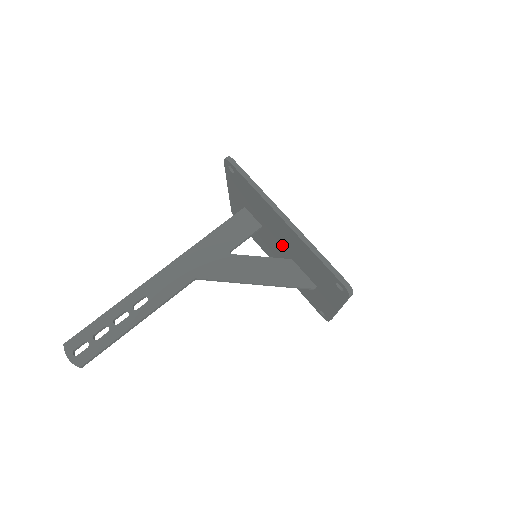
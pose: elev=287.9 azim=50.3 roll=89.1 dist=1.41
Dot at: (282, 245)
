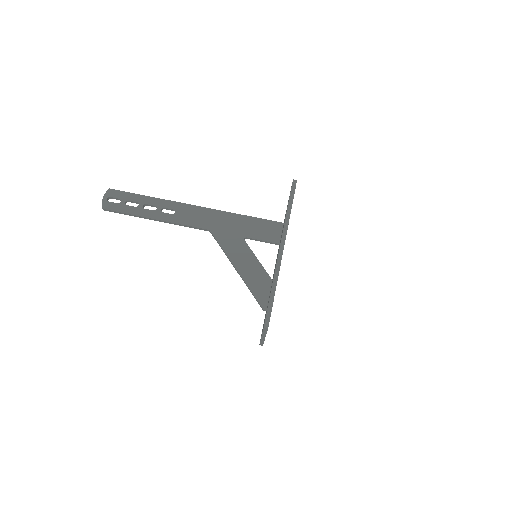
Dot at: occluded
